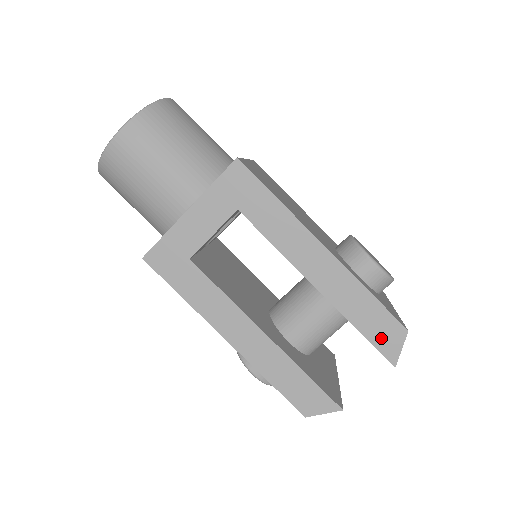
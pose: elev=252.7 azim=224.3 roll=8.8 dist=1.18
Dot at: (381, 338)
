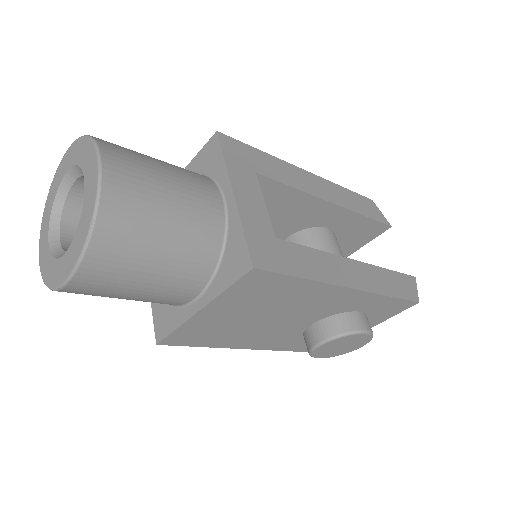
Dot at: (373, 213)
